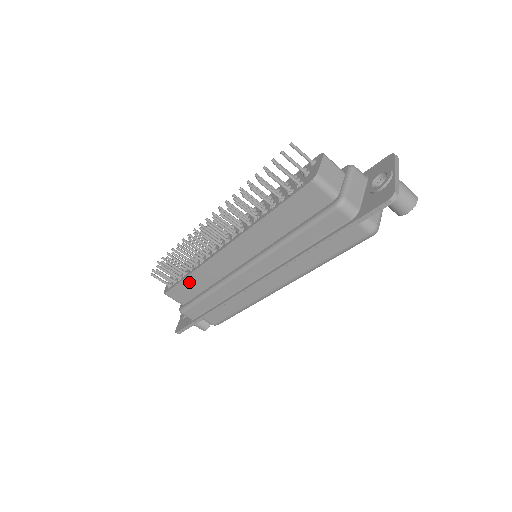
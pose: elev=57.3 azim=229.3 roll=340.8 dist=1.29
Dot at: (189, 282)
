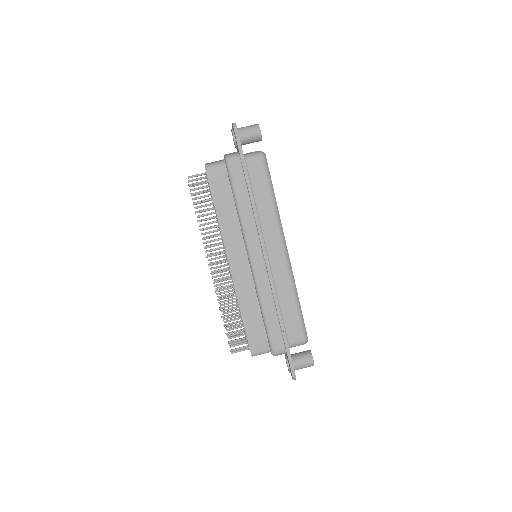
Dot at: (248, 321)
